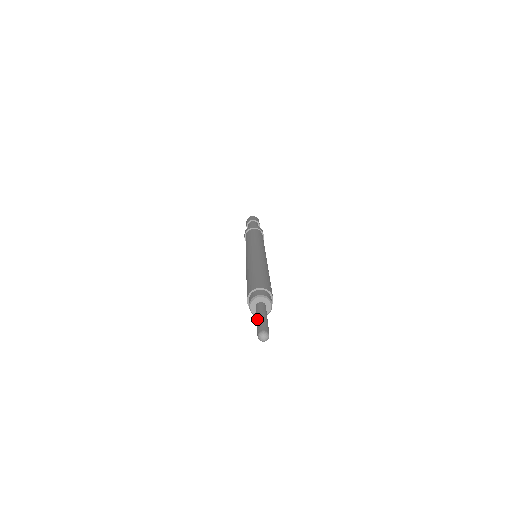
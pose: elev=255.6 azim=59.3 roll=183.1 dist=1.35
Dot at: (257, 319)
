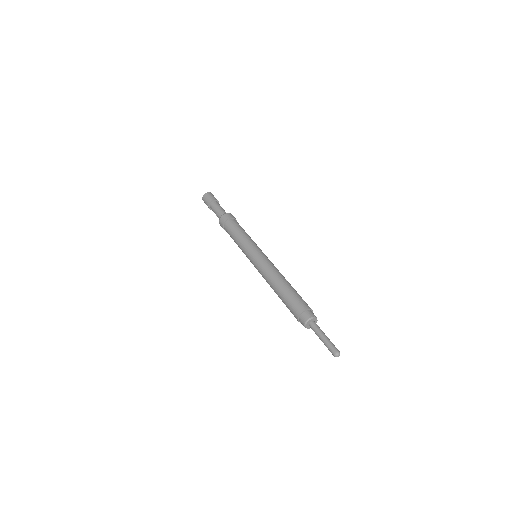
Dot at: (322, 341)
